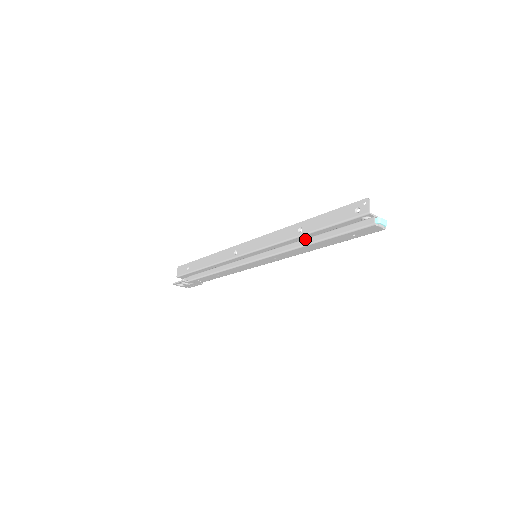
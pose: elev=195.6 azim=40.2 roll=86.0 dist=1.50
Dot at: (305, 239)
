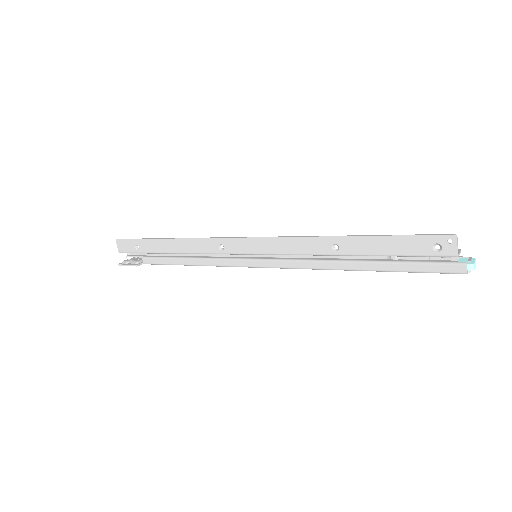
Dot at: (346, 263)
